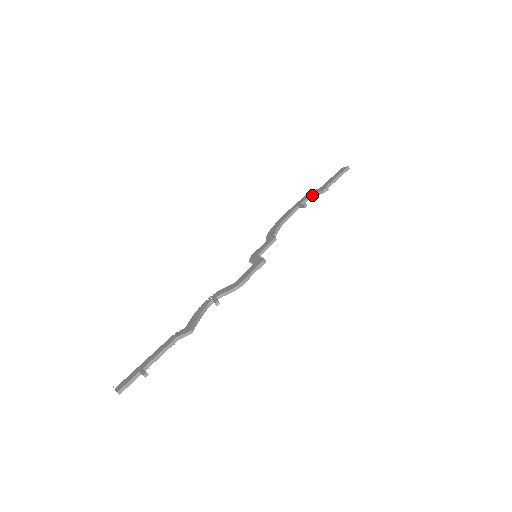
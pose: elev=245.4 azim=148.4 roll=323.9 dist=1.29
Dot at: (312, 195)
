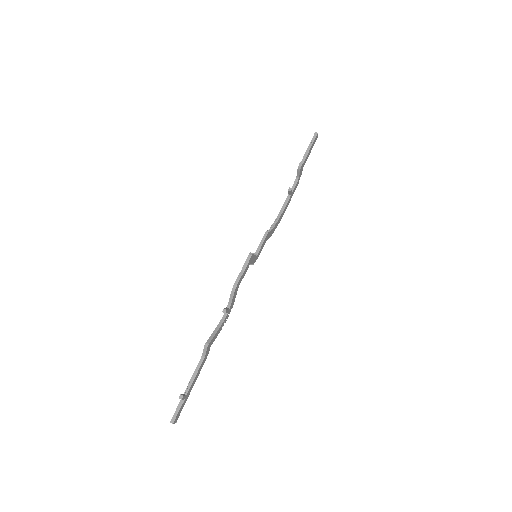
Dot at: (297, 177)
